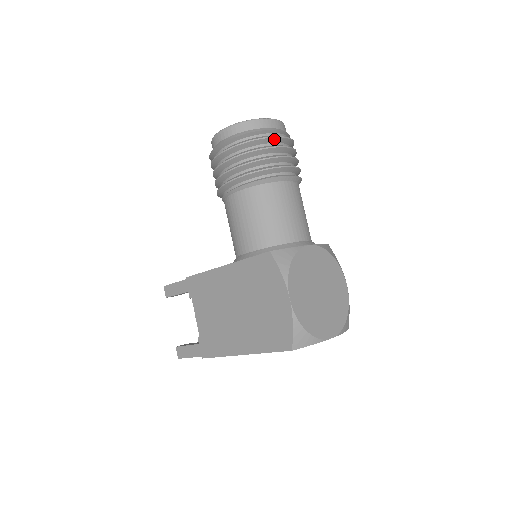
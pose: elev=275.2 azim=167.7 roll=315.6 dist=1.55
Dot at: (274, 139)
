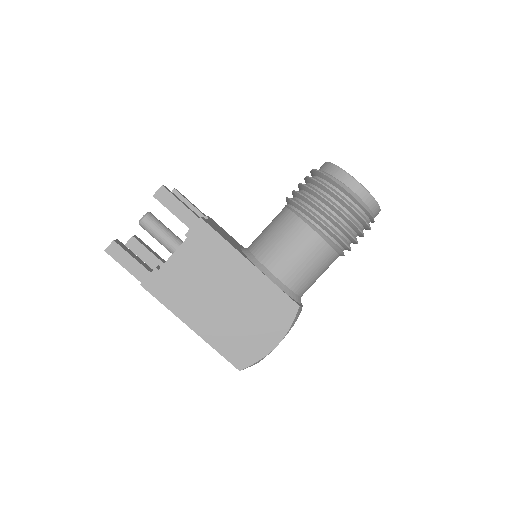
Dot at: (368, 229)
